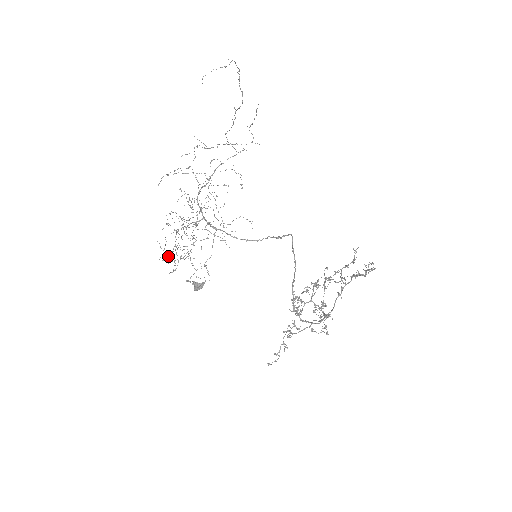
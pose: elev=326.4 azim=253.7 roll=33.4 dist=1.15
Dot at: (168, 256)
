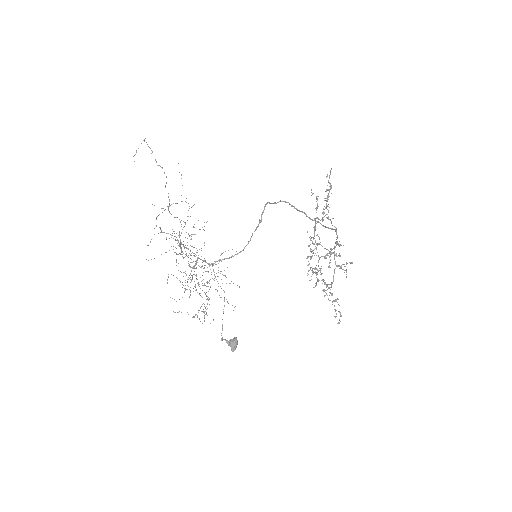
Dot at: occluded
